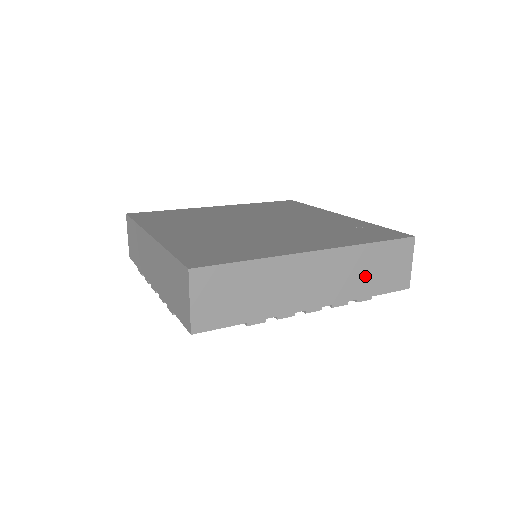
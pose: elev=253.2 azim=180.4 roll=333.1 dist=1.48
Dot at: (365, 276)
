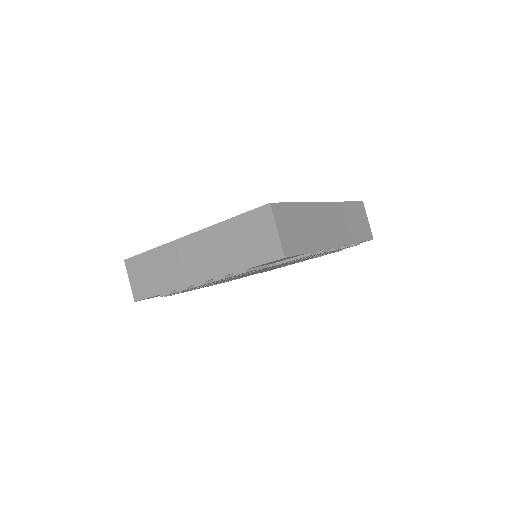
Dot at: (352, 226)
